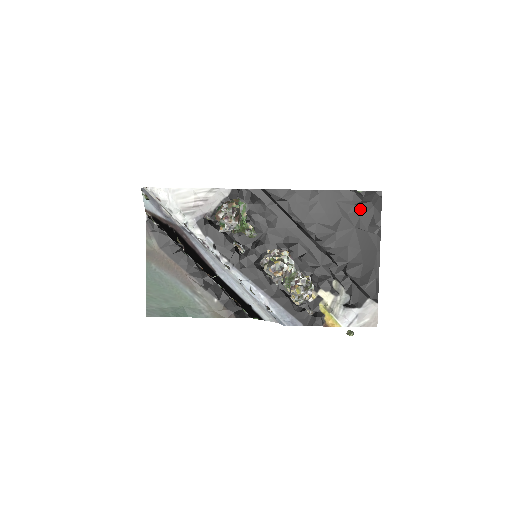
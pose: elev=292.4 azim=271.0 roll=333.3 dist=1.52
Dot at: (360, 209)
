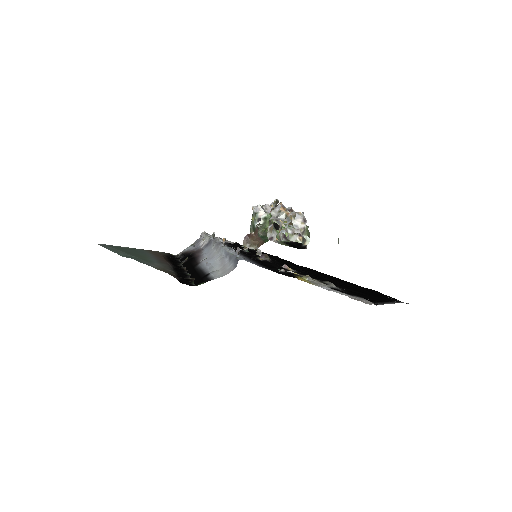
Dot at: occluded
